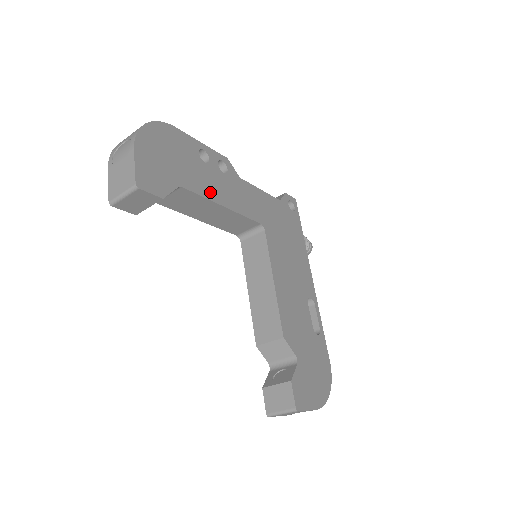
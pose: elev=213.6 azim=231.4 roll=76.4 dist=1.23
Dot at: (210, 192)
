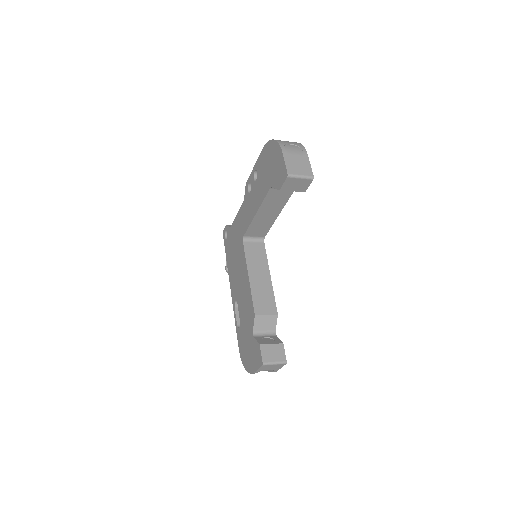
Dot at: occluded
